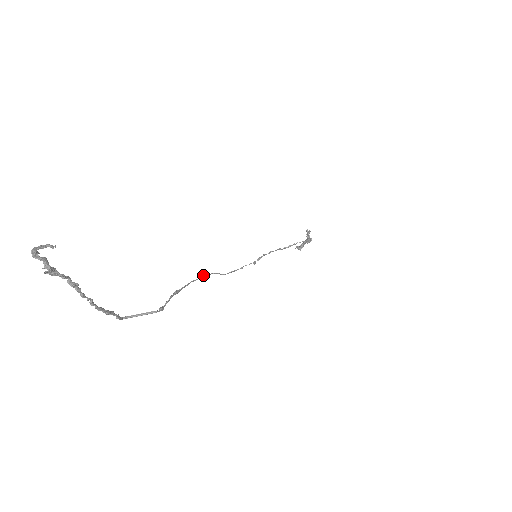
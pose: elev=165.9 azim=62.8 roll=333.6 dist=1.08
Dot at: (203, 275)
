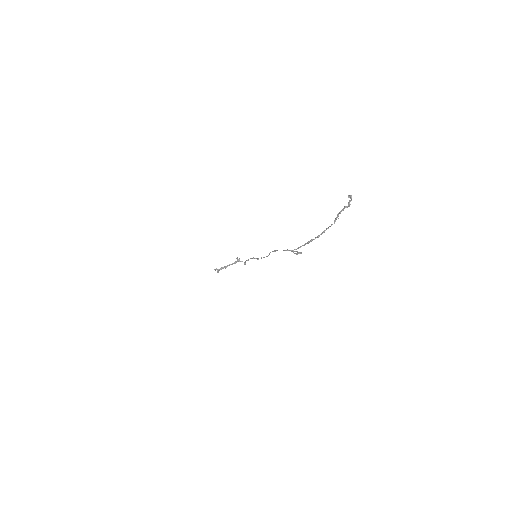
Dot at: (275, 250)
